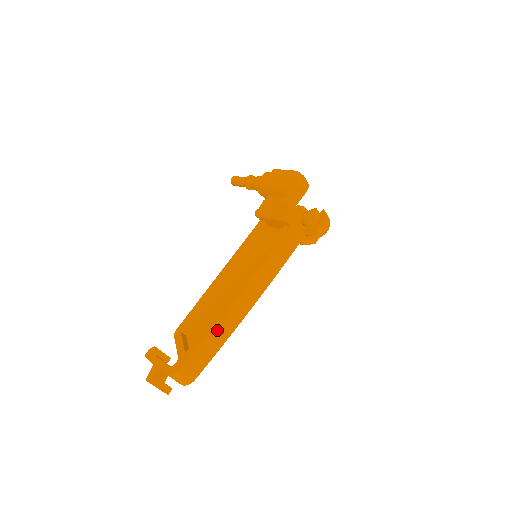
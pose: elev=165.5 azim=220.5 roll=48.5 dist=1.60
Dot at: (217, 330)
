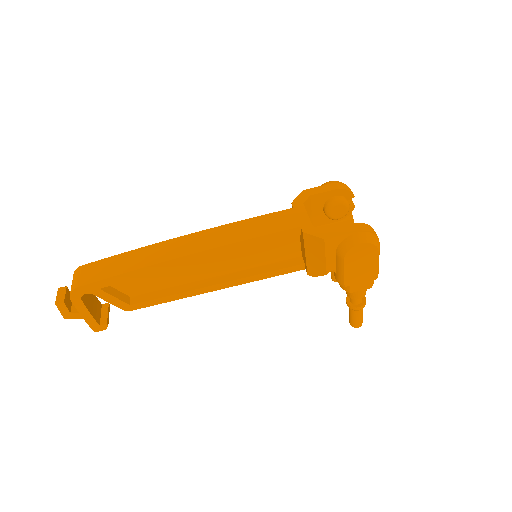
Dot at: (138, 254)
